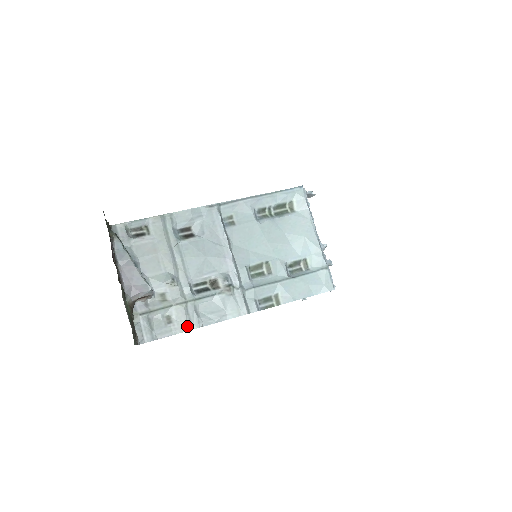
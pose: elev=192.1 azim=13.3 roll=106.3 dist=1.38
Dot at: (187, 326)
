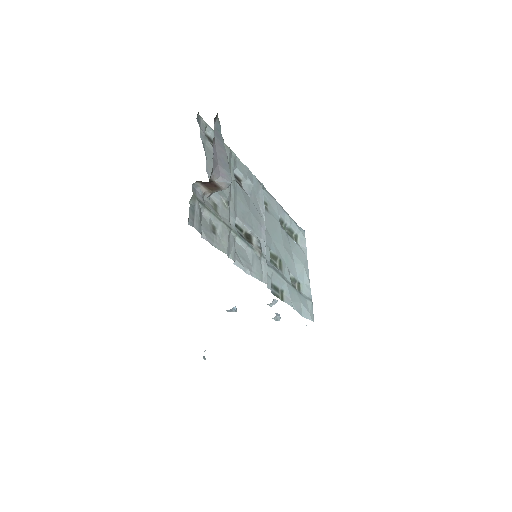
Dot at: (227, 249)
